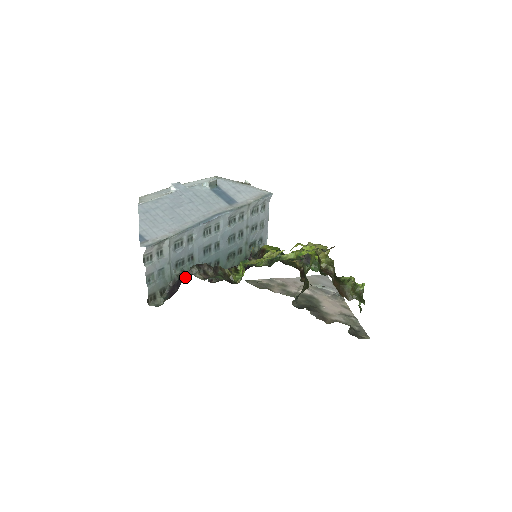
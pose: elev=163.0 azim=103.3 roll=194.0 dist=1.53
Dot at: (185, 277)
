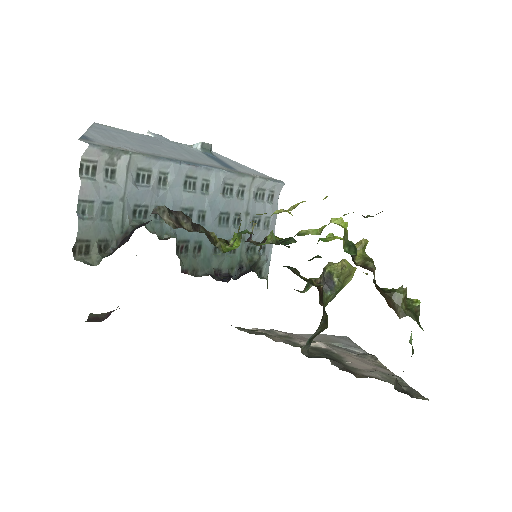
Dot at: occluded
